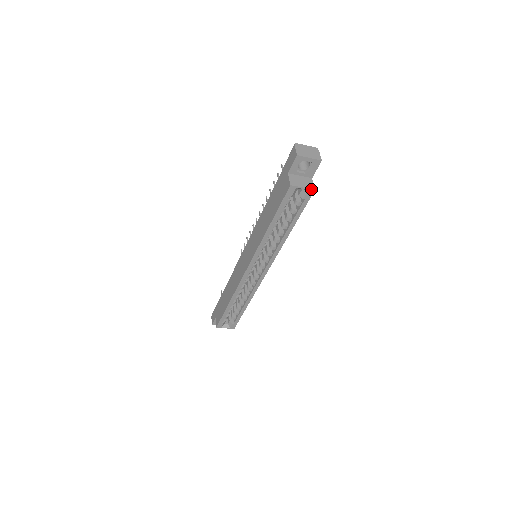
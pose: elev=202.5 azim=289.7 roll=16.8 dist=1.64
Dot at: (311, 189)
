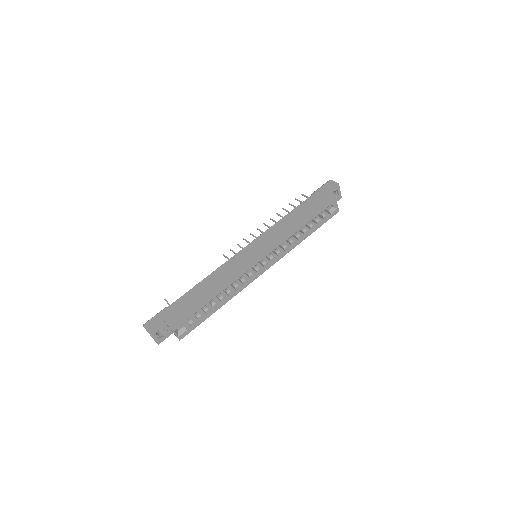
Dot at: (338, 209)
